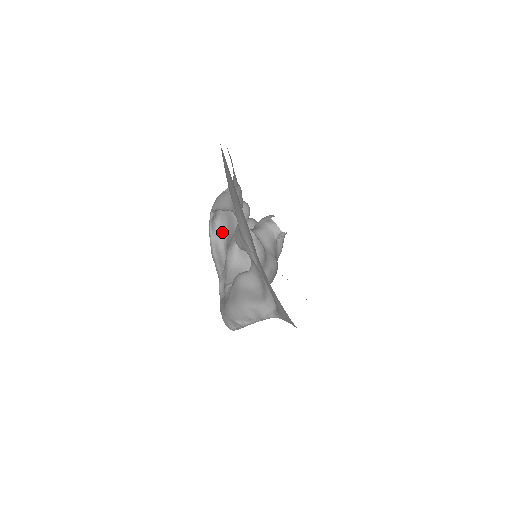
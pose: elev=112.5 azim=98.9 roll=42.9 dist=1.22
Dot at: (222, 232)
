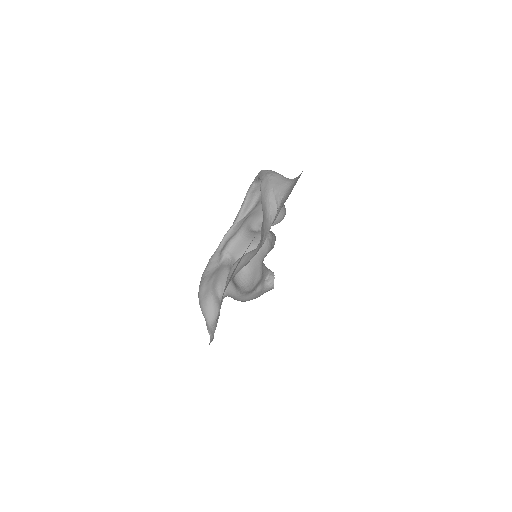
Dot at: occluded
